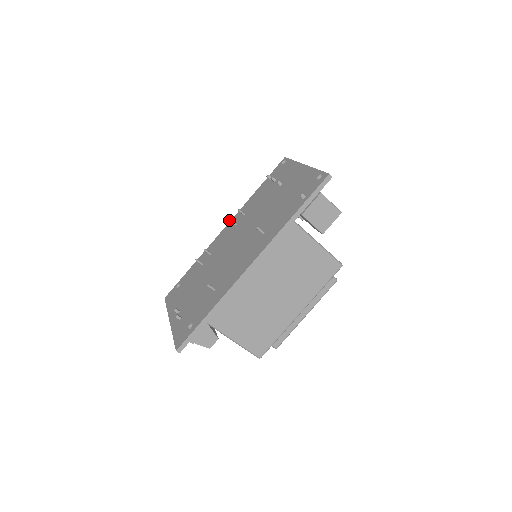
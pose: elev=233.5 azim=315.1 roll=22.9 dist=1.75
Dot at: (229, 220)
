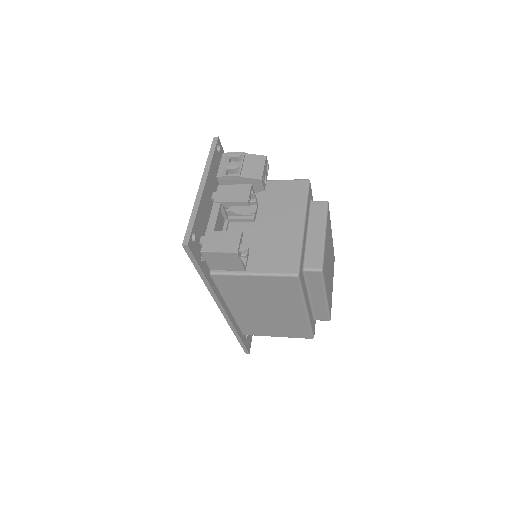
Dot at: occluded
